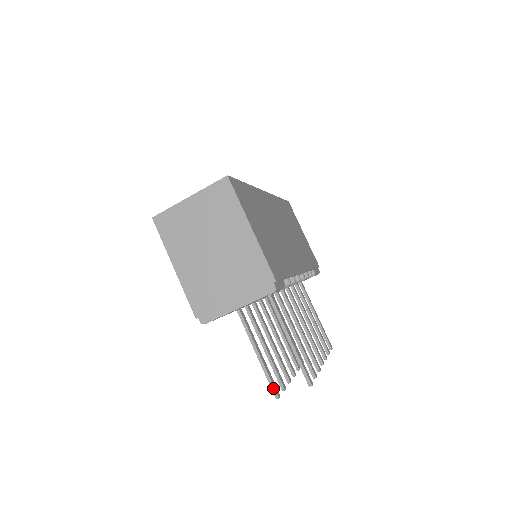
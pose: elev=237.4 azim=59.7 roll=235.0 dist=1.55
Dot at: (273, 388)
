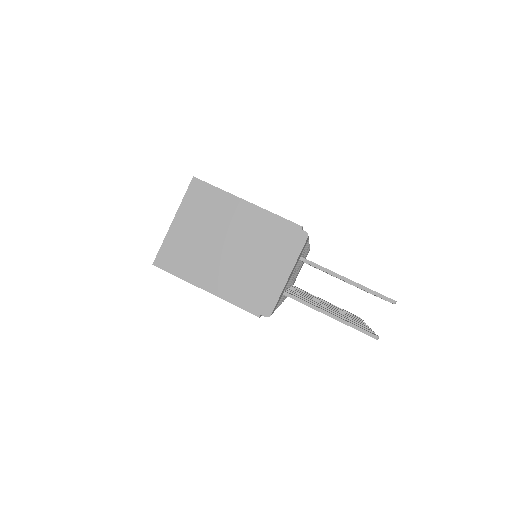
Dot at: (367, 333)
